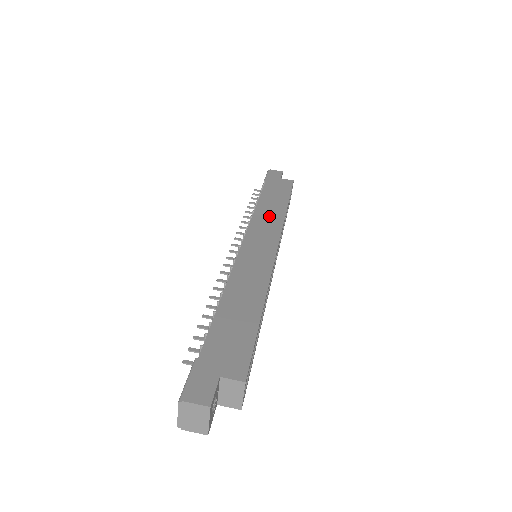
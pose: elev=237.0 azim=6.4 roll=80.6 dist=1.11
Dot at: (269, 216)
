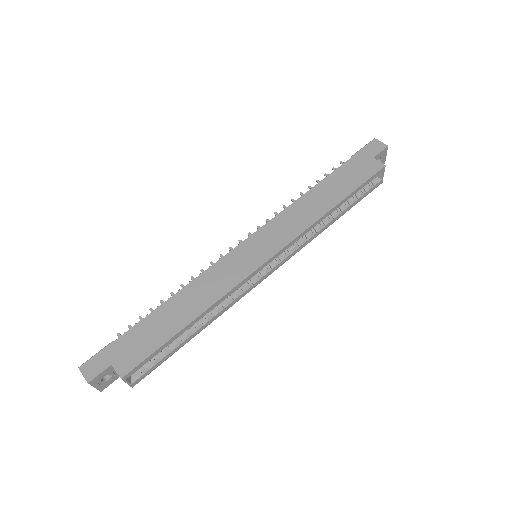
Dot at: (301, 215)
